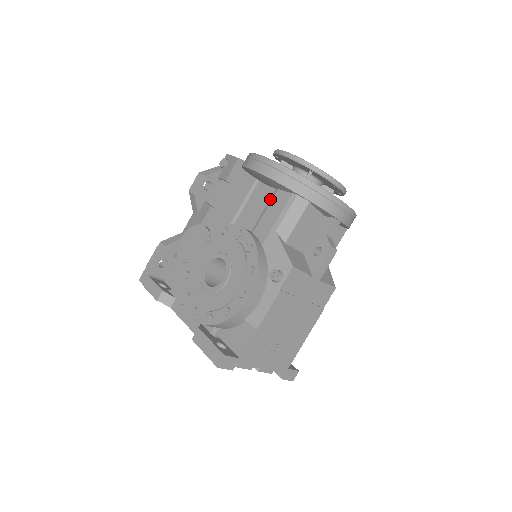
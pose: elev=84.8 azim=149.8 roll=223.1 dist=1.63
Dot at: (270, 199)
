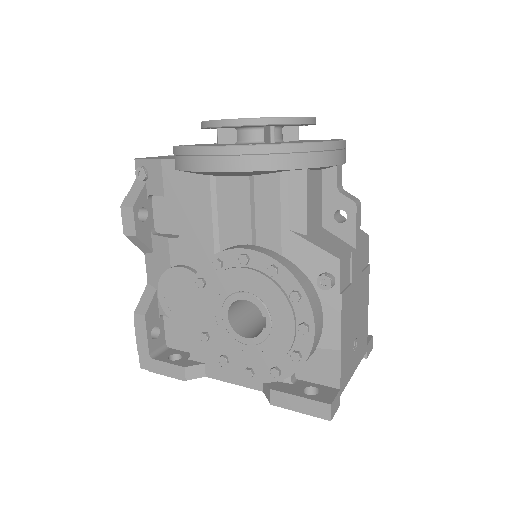
Dot at: (250, 193)
